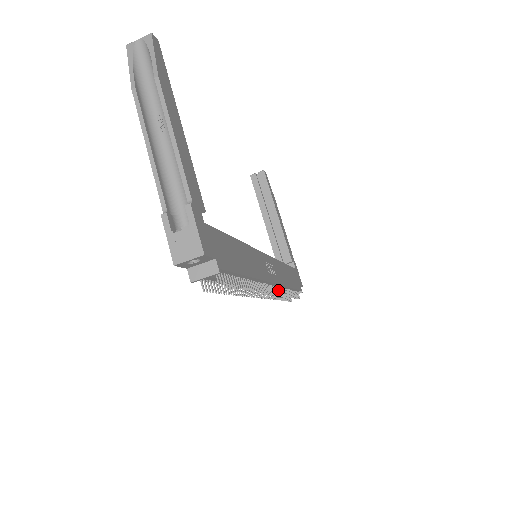
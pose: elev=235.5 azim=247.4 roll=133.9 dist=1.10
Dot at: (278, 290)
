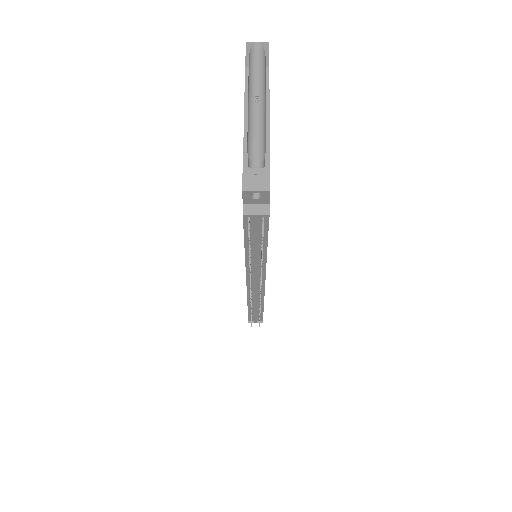
Dot at: occluded
